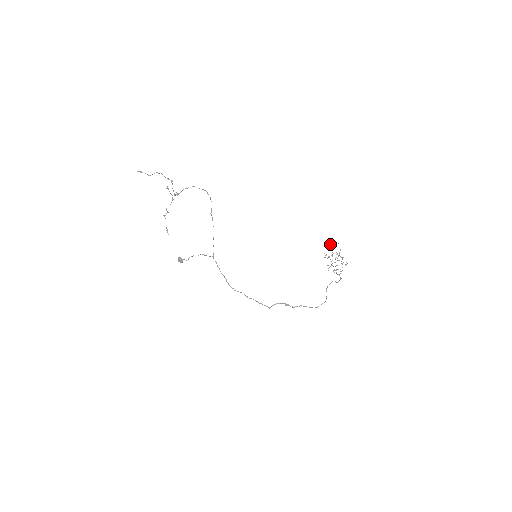
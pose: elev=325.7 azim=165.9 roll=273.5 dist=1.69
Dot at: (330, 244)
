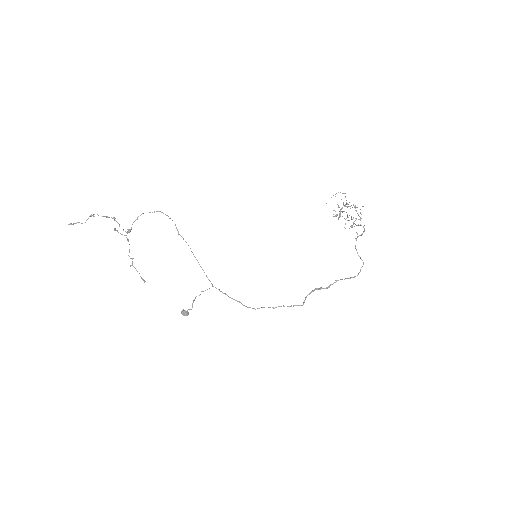
Dot at: occluded
